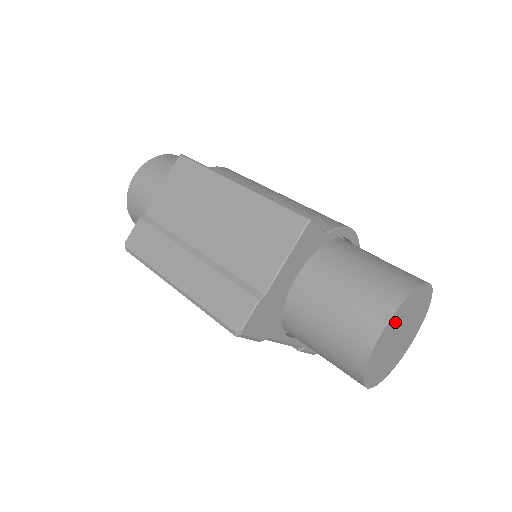
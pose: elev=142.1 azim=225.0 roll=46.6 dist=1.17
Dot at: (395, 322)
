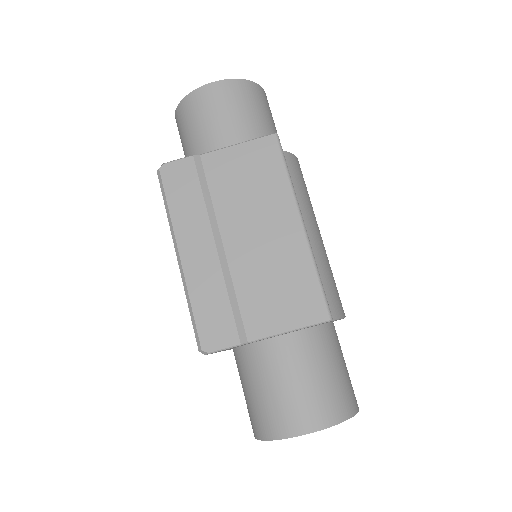
Dot at: occluded
